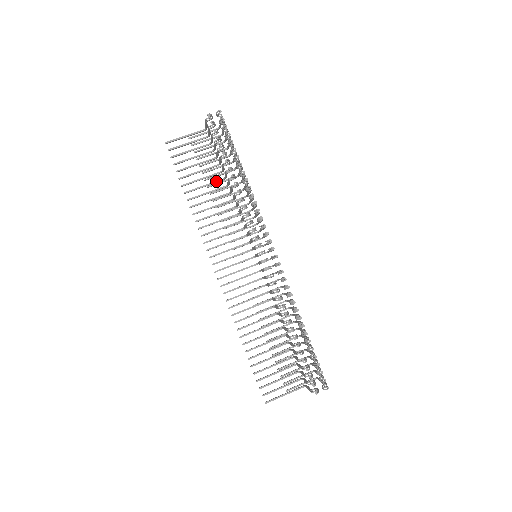
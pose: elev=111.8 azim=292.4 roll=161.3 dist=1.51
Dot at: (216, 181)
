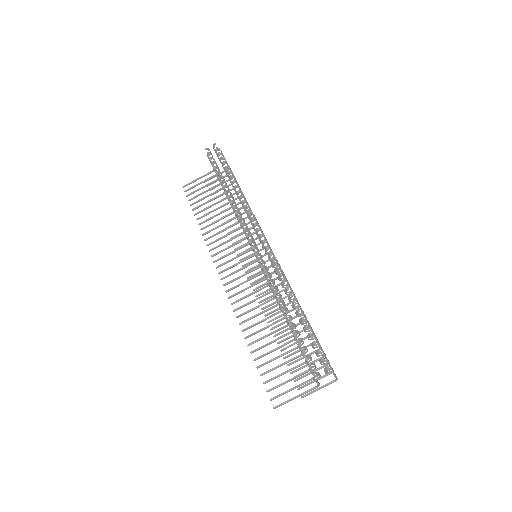
Dot at: (223, 205)
